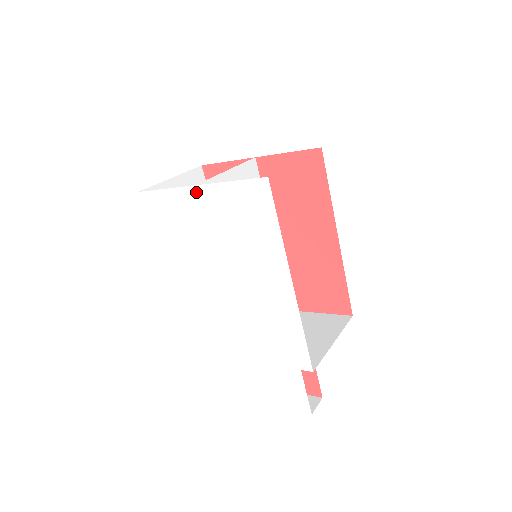
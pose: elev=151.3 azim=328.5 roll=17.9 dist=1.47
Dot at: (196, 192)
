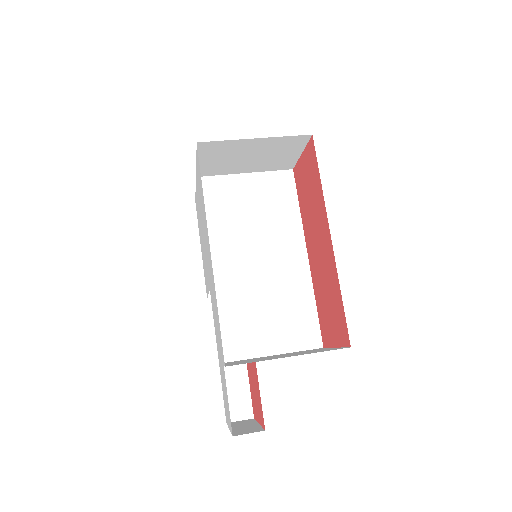
Dot at: (196, 183)
